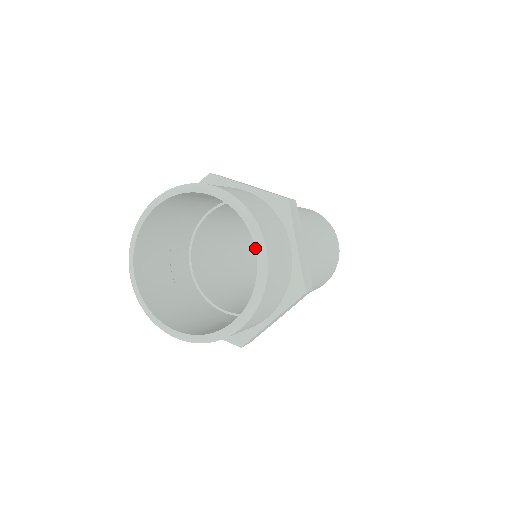
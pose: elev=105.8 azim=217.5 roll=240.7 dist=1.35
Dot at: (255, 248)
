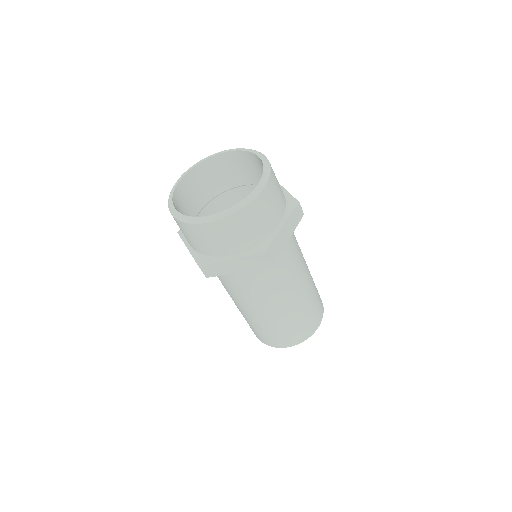
Dot at: (257, 185)
